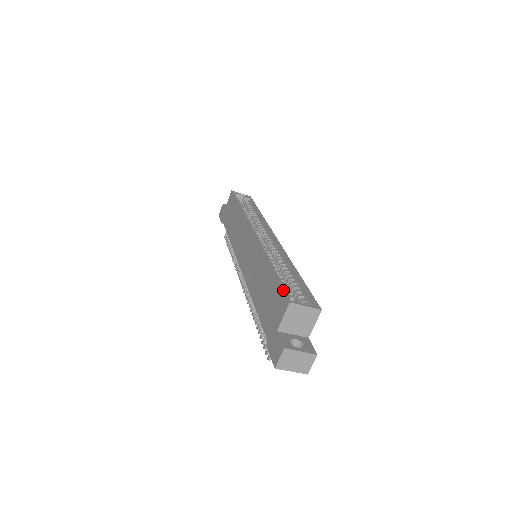
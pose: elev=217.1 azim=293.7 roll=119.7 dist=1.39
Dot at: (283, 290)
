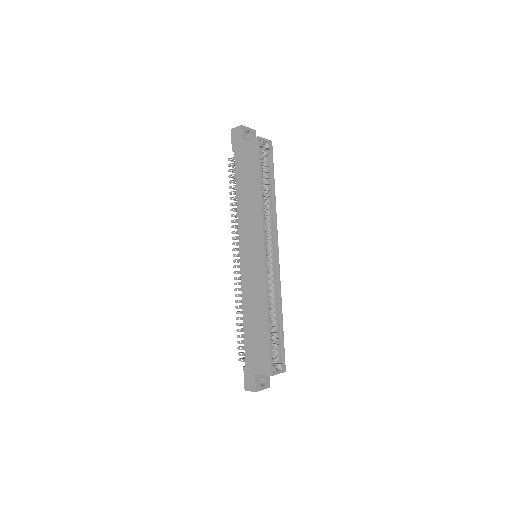
Dot at: (271, 360)
